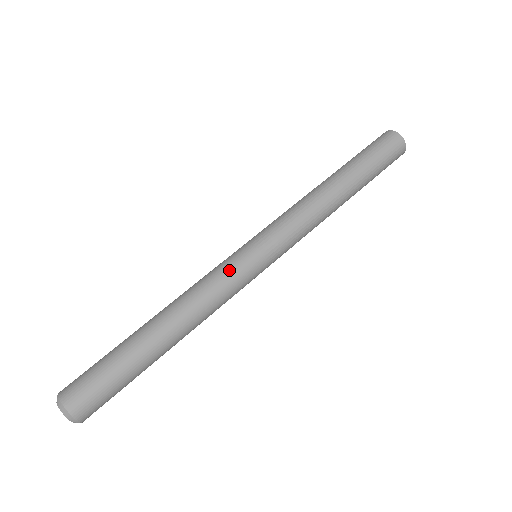
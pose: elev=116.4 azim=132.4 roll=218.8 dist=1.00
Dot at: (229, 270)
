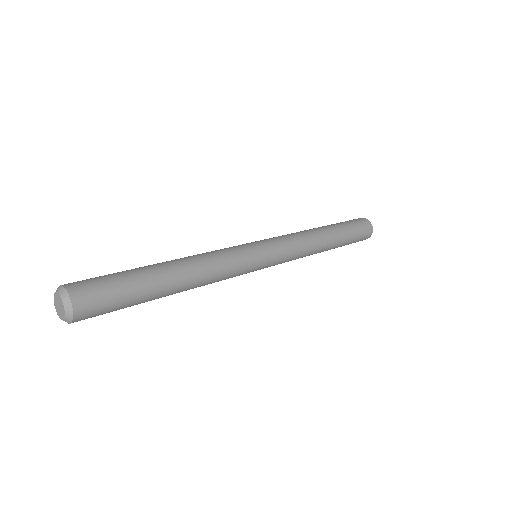
Dot at: (241, 255)
